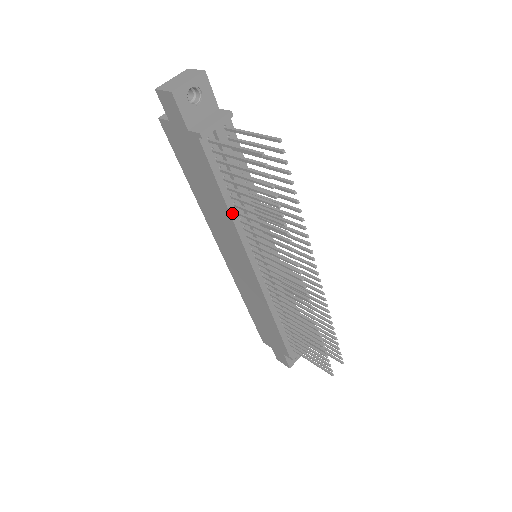
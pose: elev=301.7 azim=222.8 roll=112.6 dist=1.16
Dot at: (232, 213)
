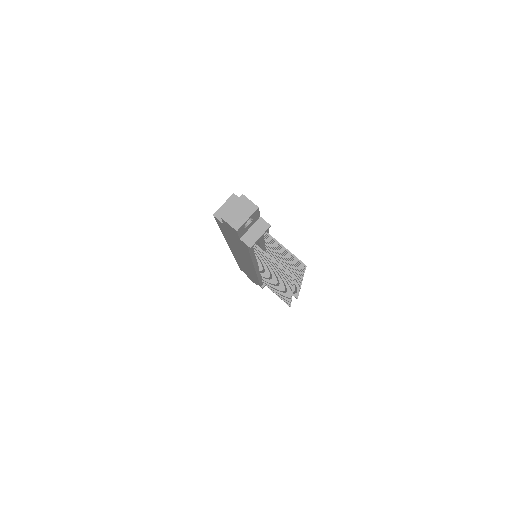
Dot at: (253, 259)
